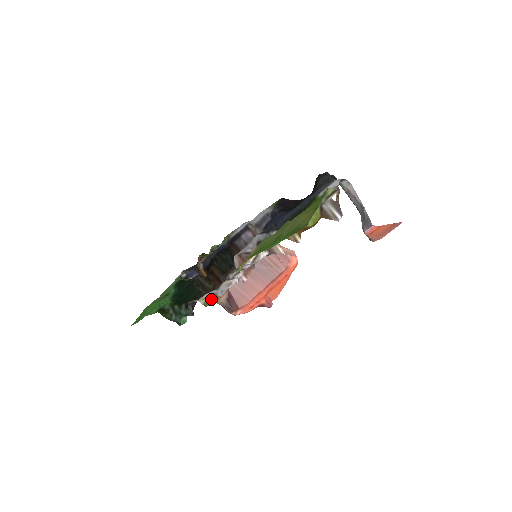
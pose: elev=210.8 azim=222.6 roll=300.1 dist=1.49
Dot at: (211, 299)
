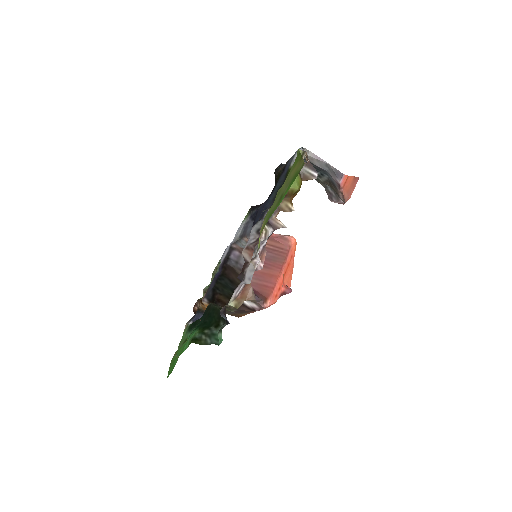
Dot at: (240, 298)
